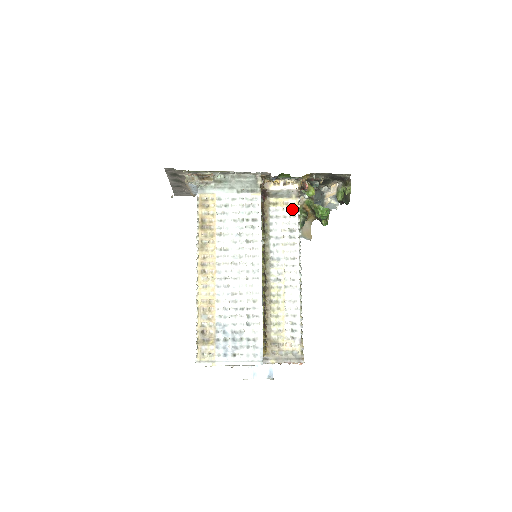
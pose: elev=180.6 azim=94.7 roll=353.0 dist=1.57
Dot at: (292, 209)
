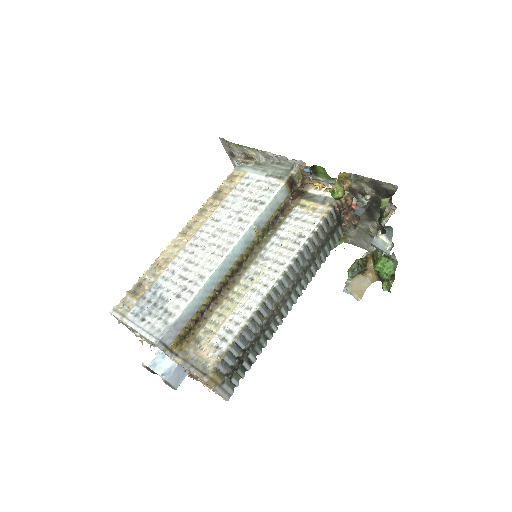
Dot at: (317, 216)
